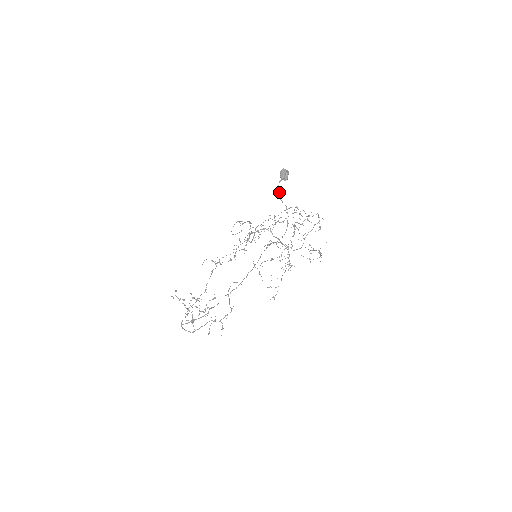
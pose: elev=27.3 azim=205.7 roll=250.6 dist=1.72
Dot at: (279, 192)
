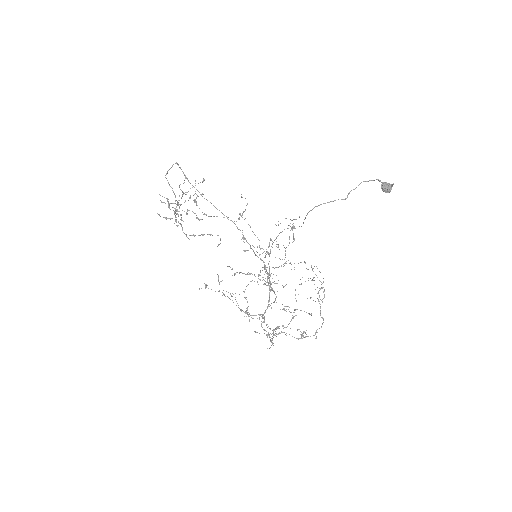
Dot at: occluded
